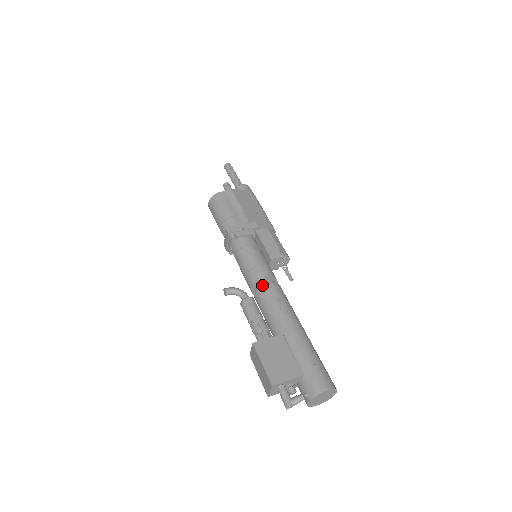
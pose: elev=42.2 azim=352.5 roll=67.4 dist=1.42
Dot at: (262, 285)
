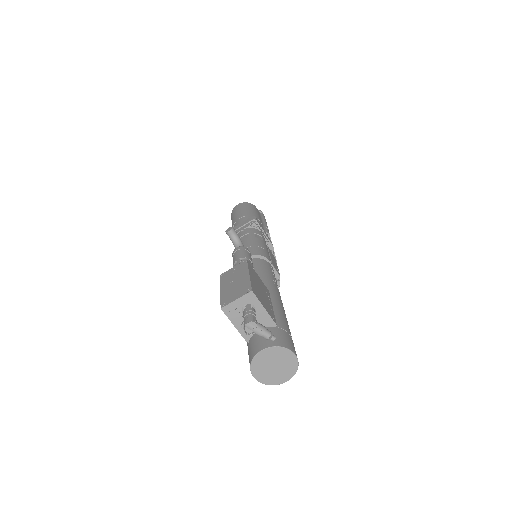
Dot at: occluded
